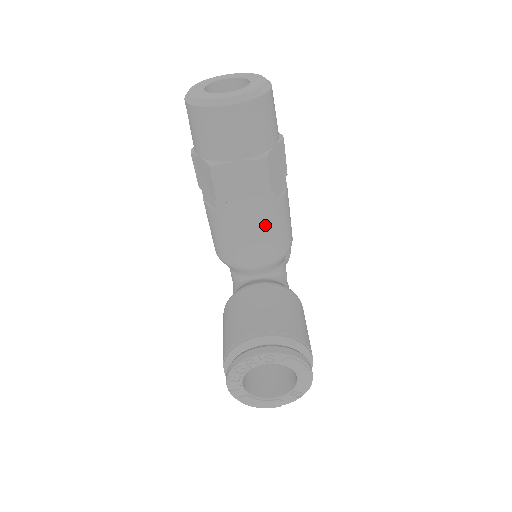
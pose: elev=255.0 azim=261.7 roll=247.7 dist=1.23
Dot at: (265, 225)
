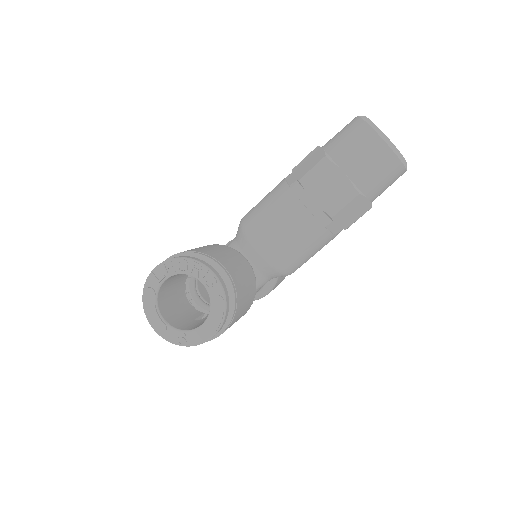
Dot at: (301, 231)
